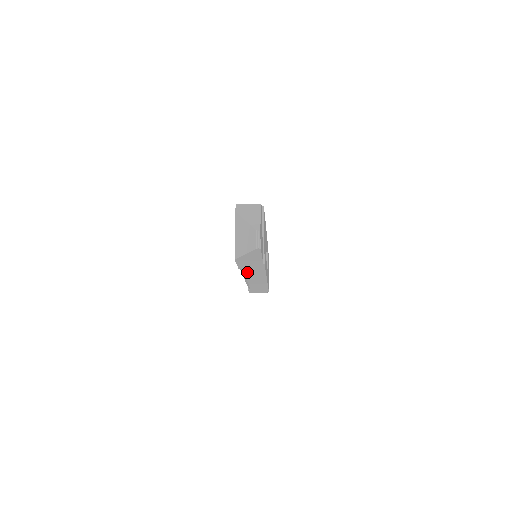
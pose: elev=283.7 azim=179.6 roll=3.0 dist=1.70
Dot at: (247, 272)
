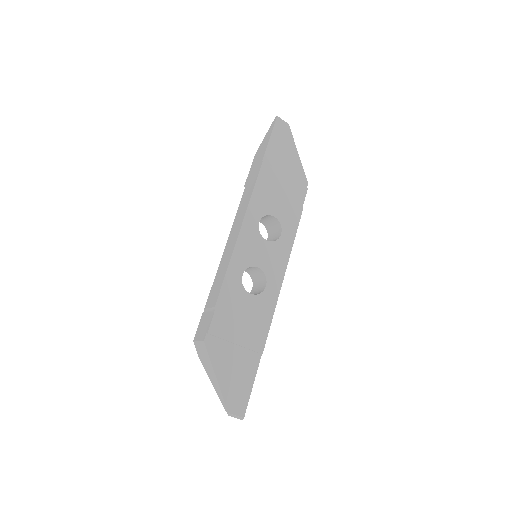
Dot at: occluded
